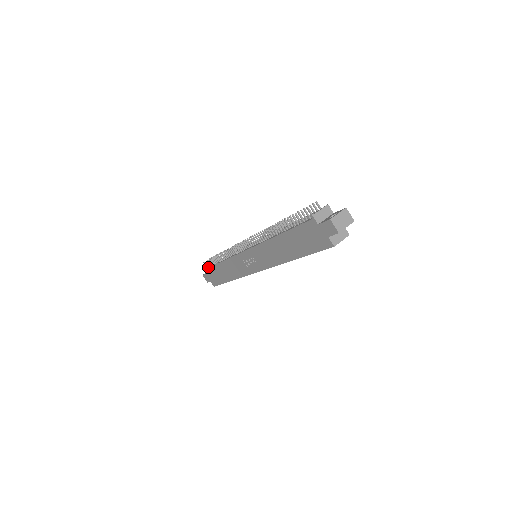
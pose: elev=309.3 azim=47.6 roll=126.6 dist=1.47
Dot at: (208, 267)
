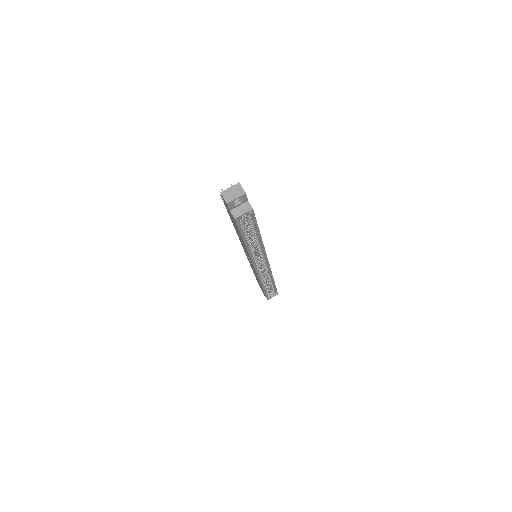
Dot at: occluded
